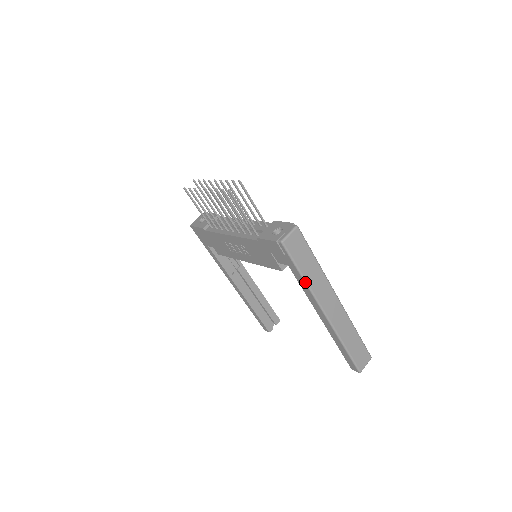
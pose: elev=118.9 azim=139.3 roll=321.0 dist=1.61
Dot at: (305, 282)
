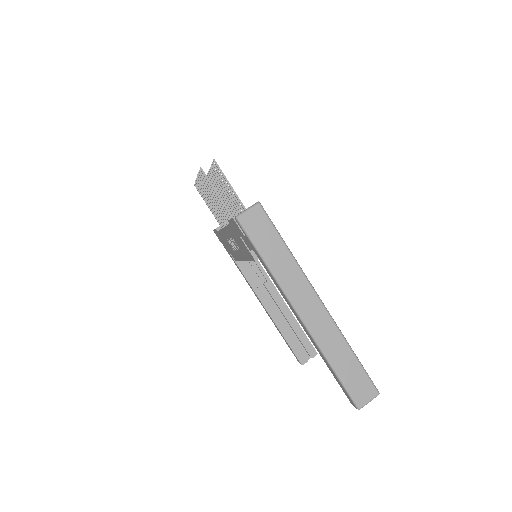
Dot at: (269, 270)
